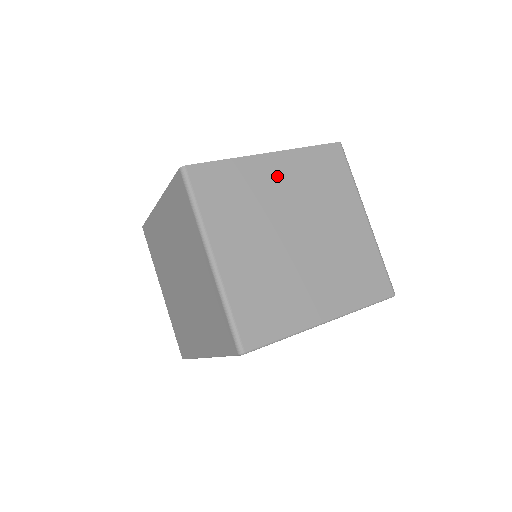
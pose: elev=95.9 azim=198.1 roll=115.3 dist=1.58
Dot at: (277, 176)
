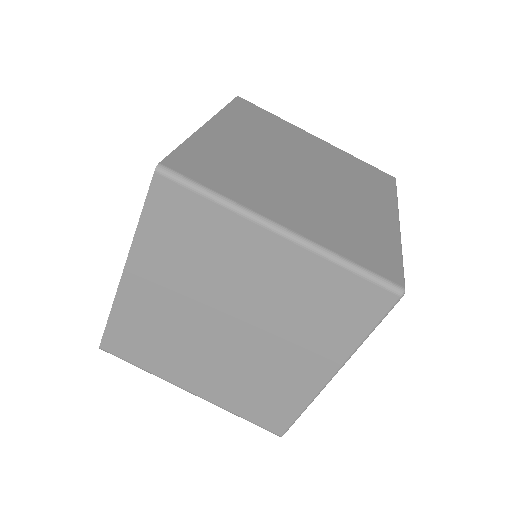
Dot at: (153, 289)
